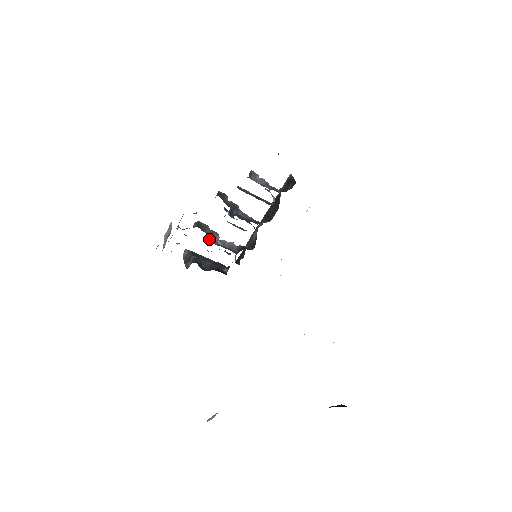
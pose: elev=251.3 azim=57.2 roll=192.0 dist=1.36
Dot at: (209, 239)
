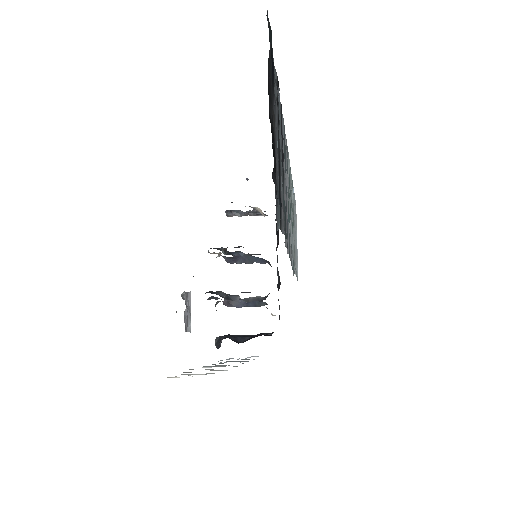
Dot at: (226, 301)
